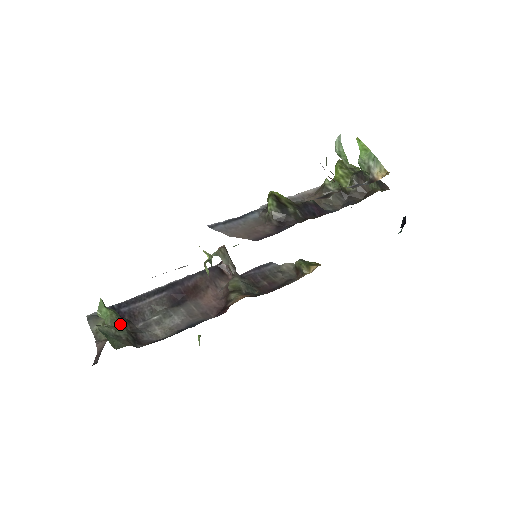
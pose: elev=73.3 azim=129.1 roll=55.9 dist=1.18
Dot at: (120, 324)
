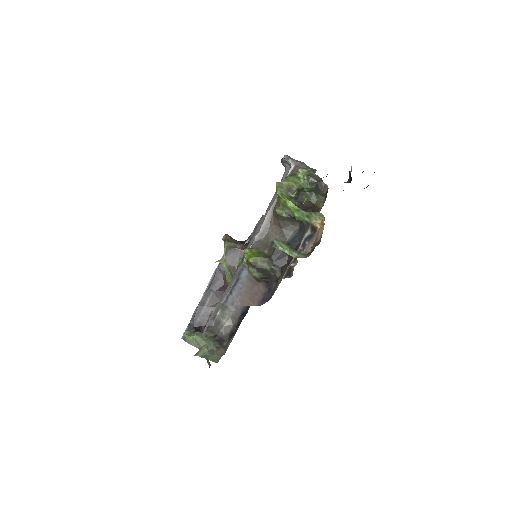
Dot at: (206, 340)
